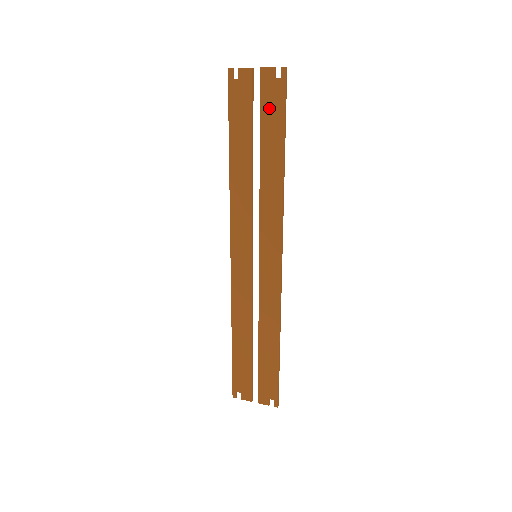
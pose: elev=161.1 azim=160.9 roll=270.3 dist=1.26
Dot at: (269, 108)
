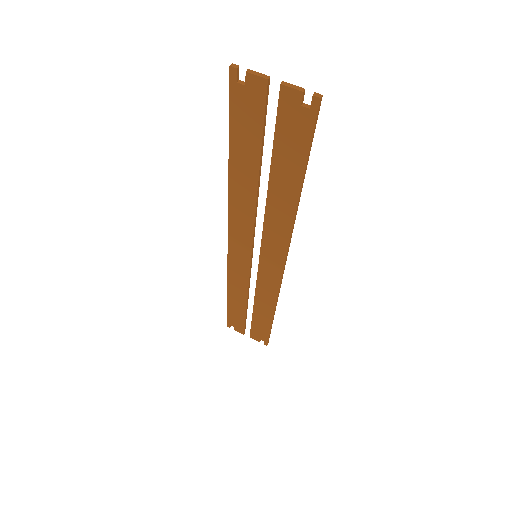
Dot at: (287, 137)
